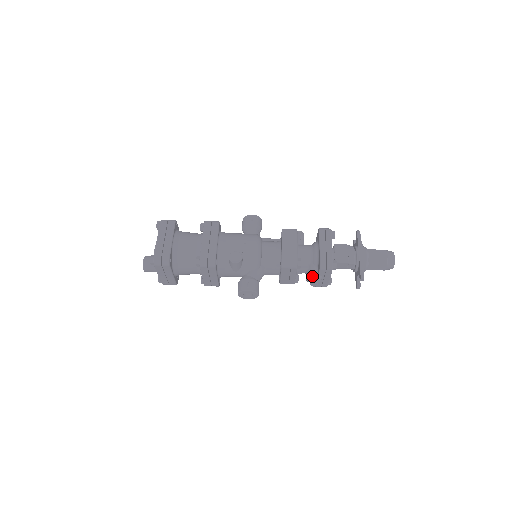
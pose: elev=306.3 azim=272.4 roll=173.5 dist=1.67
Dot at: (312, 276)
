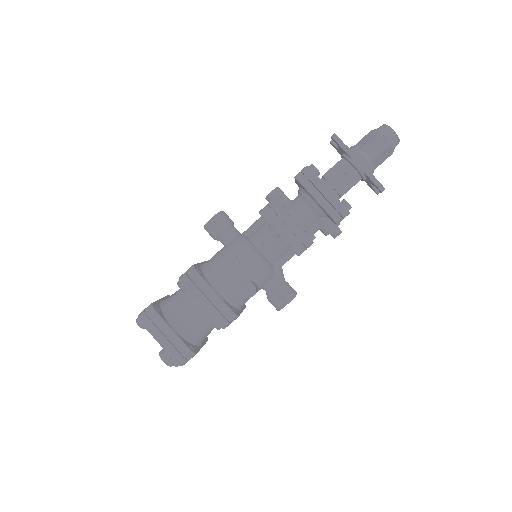
Dot at: (331, 232)
